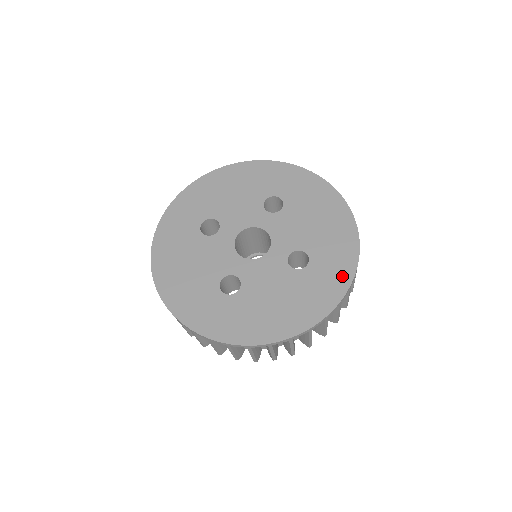
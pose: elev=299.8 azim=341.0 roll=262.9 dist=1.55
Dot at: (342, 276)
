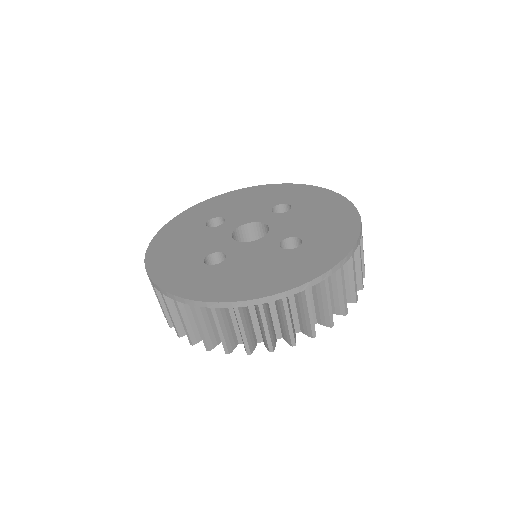
Dot at: (333, 254)
